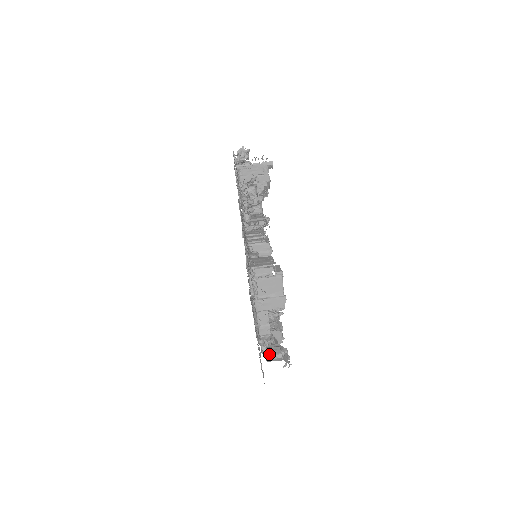
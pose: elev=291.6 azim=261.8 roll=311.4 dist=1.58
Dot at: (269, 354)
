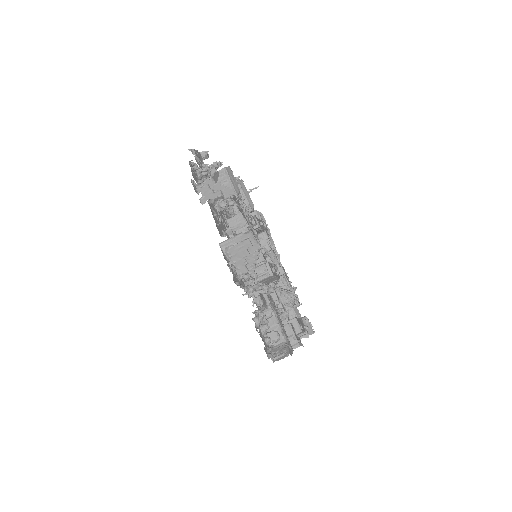
Dot at: occluded
